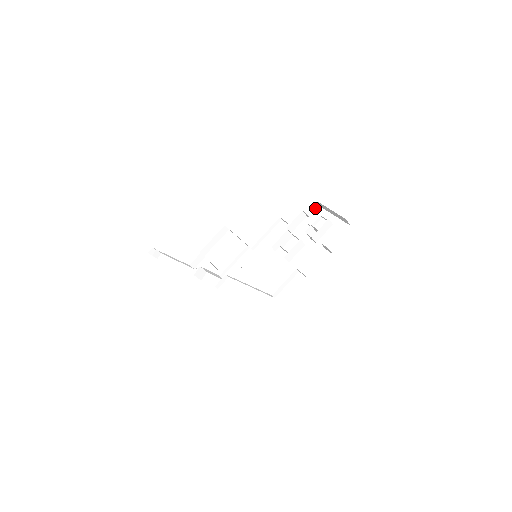
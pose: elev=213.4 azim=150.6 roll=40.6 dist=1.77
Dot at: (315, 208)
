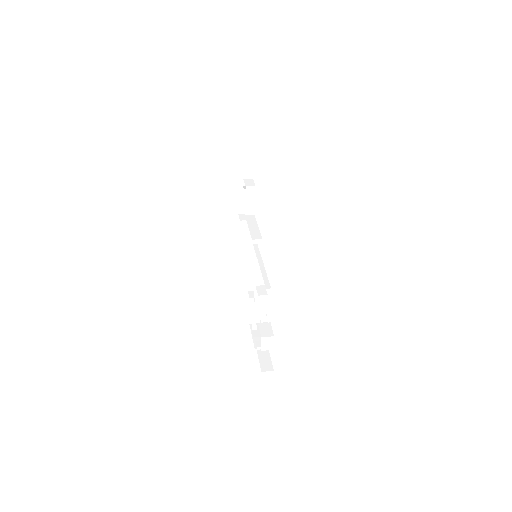
Dot at: occluded
